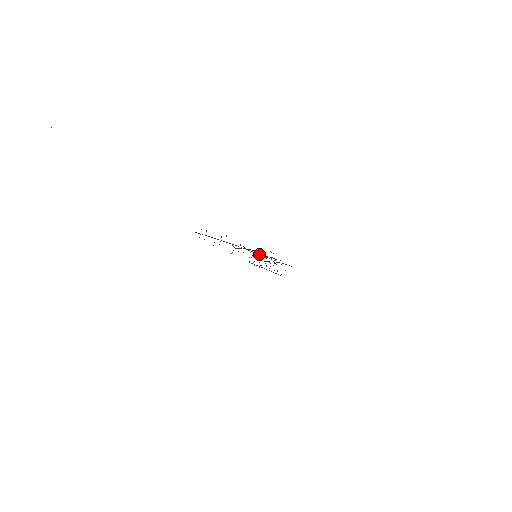
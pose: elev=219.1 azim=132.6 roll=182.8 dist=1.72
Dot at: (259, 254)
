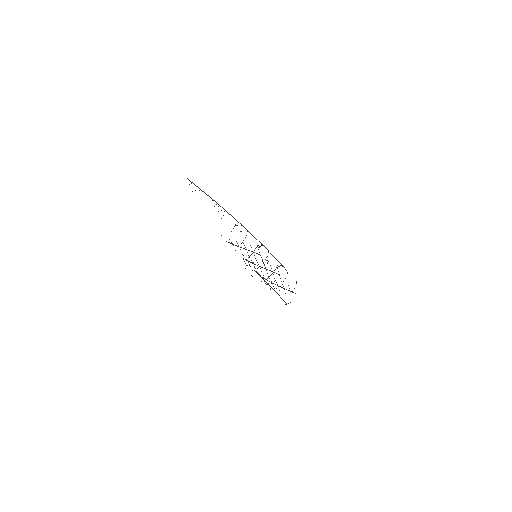
Dot at: (263, 245)
